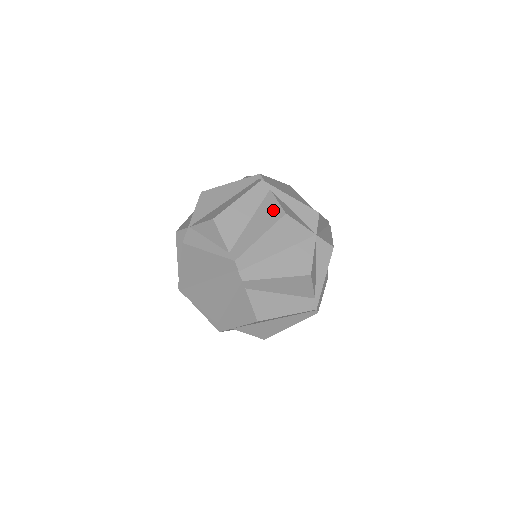
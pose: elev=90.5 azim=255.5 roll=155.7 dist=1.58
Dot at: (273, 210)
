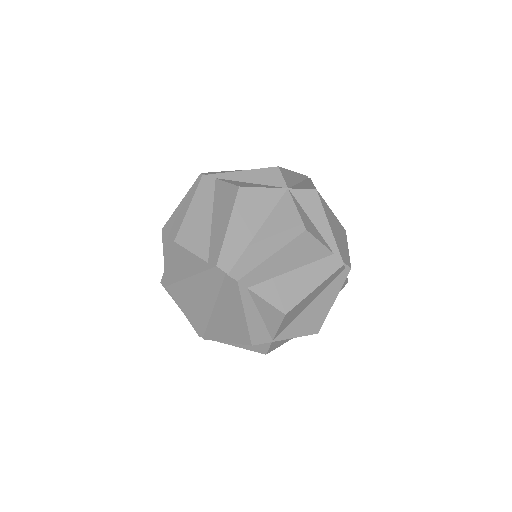
Dot at: (227, 193)
